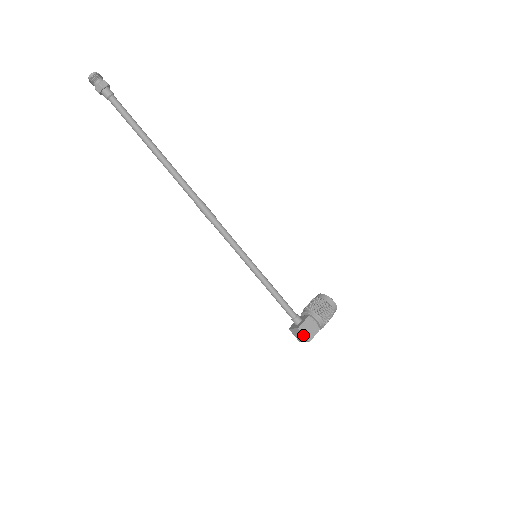
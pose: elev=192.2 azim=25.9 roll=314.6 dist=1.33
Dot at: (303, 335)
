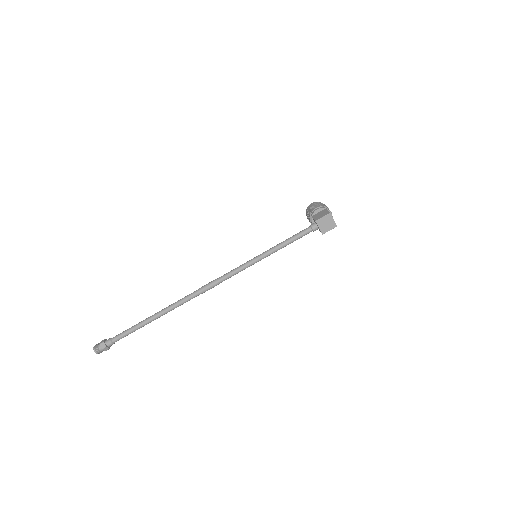
Dot at: (323, 218)
